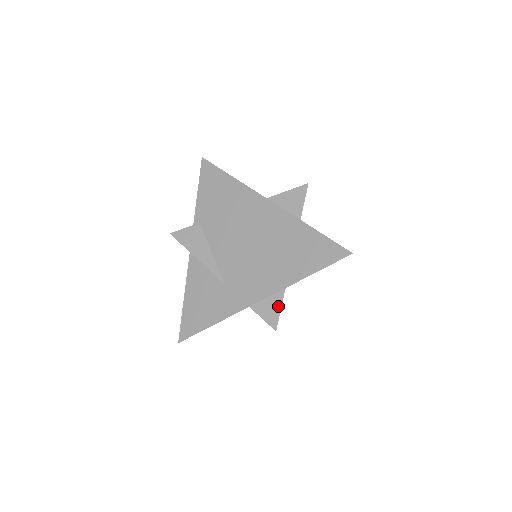
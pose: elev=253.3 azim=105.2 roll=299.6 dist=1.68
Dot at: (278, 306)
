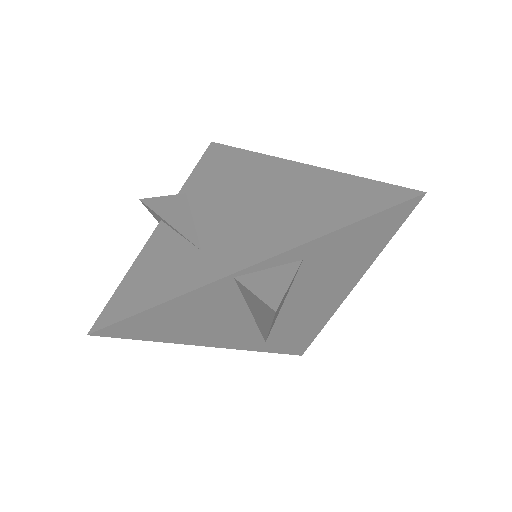
Dot at: (285, 280)
